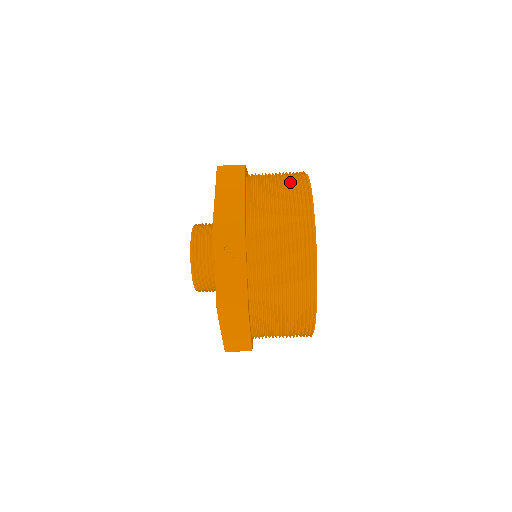
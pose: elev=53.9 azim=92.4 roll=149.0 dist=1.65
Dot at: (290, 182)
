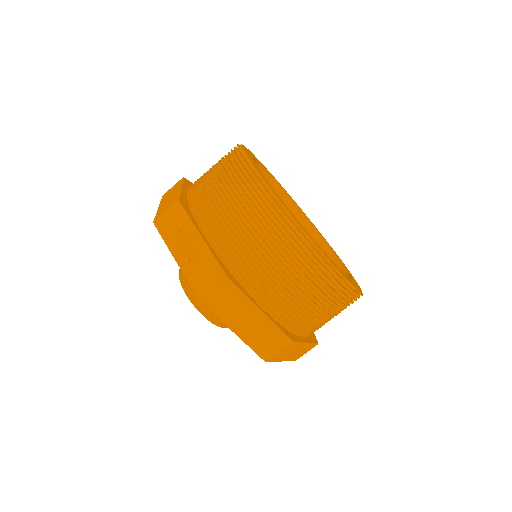
Dot at: occluded
